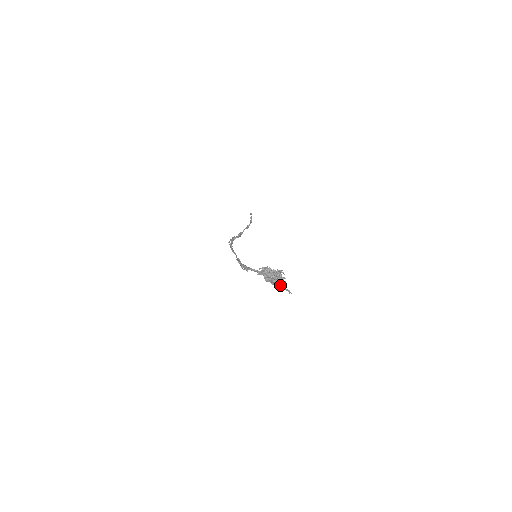
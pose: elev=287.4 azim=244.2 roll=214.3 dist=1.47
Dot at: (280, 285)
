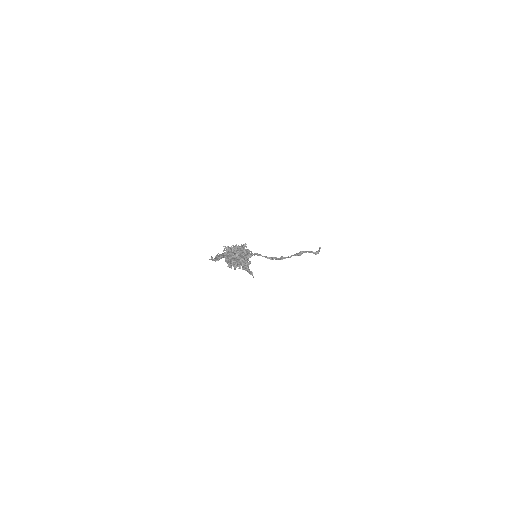
Dot at: (243, 267)
